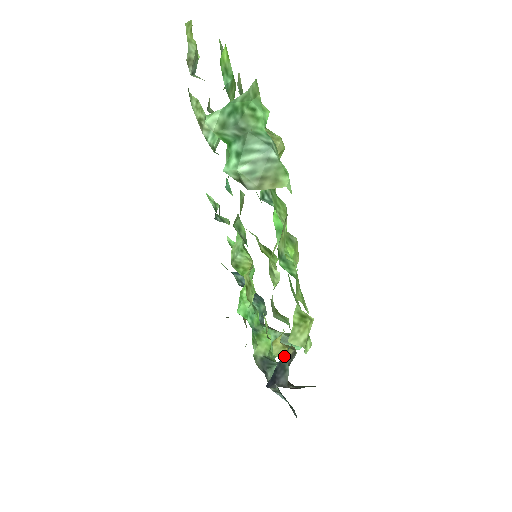
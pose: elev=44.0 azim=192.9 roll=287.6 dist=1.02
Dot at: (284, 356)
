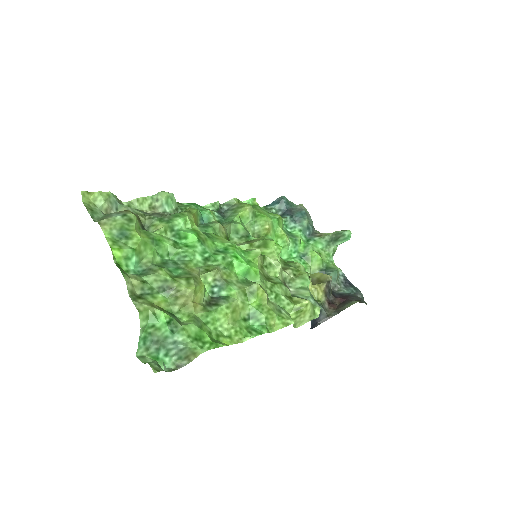
Dot at: occluded
